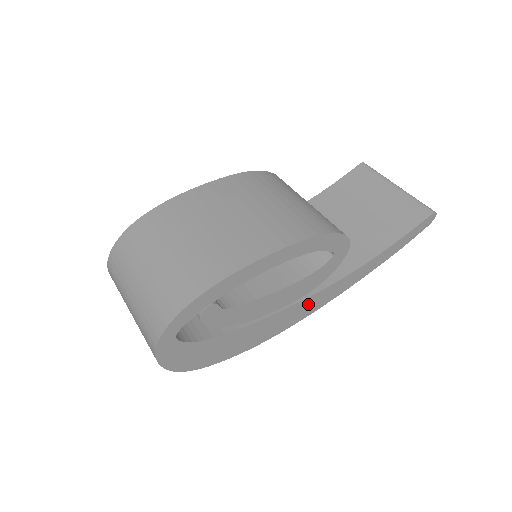
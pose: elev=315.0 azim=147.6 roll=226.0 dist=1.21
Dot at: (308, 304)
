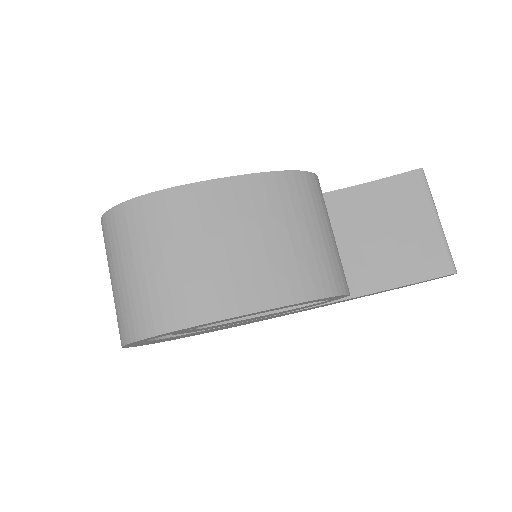
Dot at: (287, 313)
